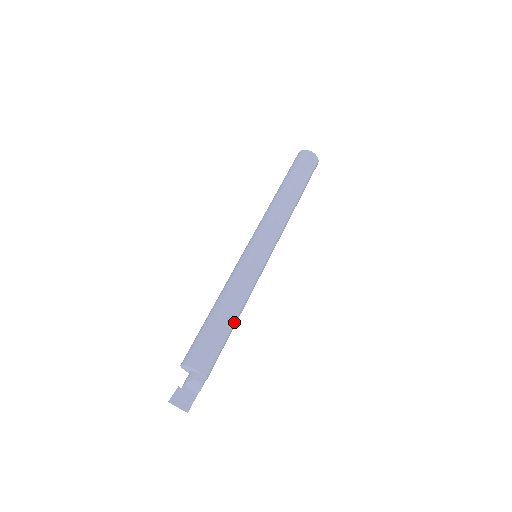
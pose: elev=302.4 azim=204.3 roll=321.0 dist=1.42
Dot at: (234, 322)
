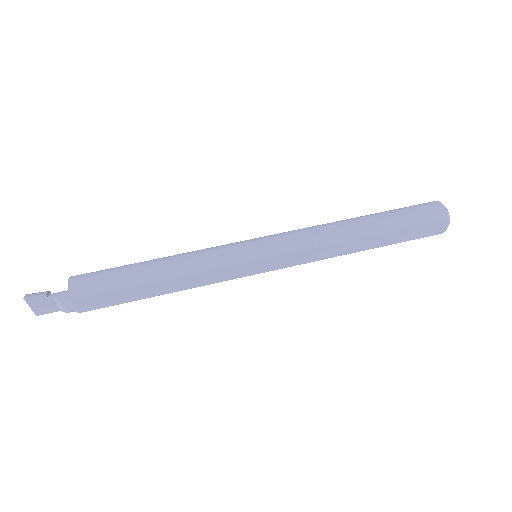
Dot at: (157, 295)
